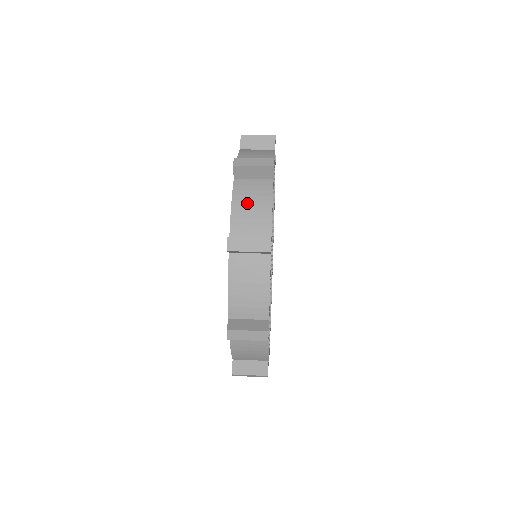
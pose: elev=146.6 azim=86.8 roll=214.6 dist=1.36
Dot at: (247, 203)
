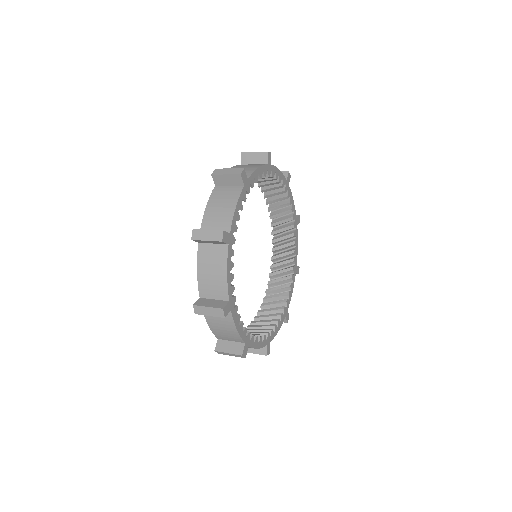
Dot at: (241, 167)
